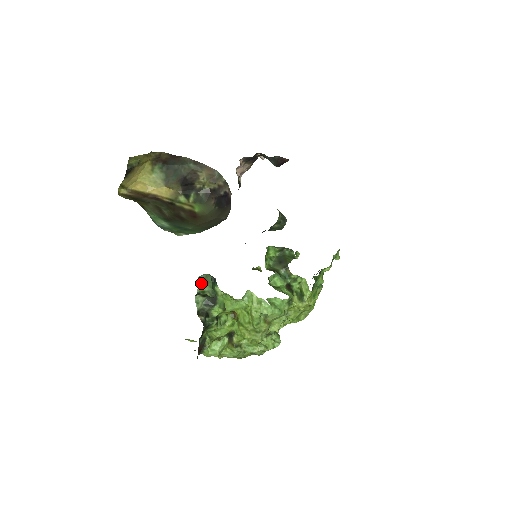
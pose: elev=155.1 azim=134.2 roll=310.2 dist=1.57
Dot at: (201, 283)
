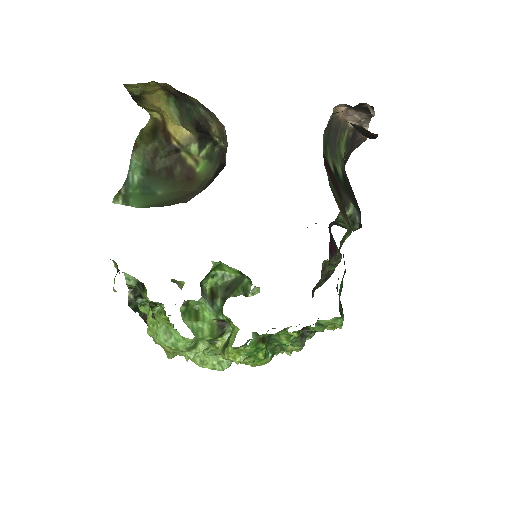
Dot at: (116, 265)
